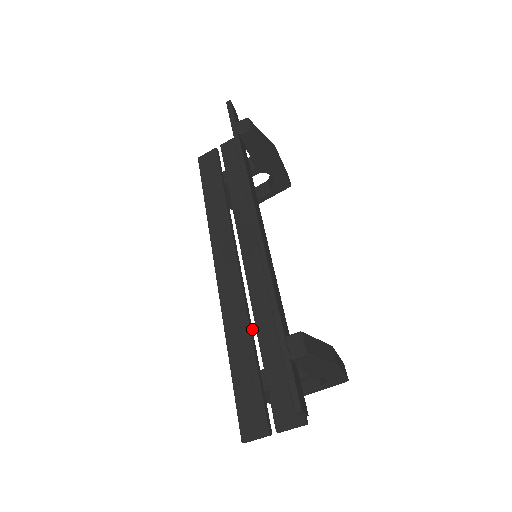
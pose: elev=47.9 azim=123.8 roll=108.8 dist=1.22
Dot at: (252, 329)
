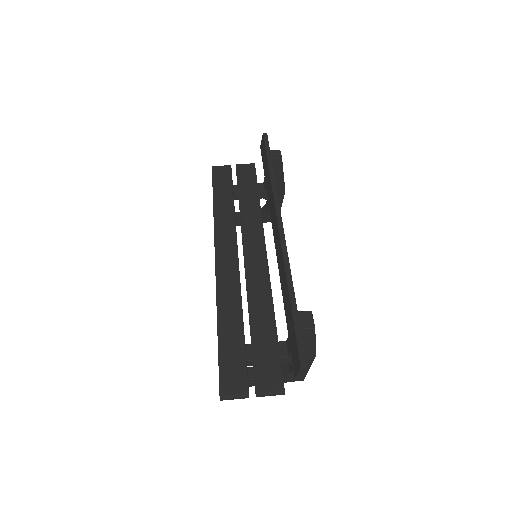
Dot at: (242, 311)
